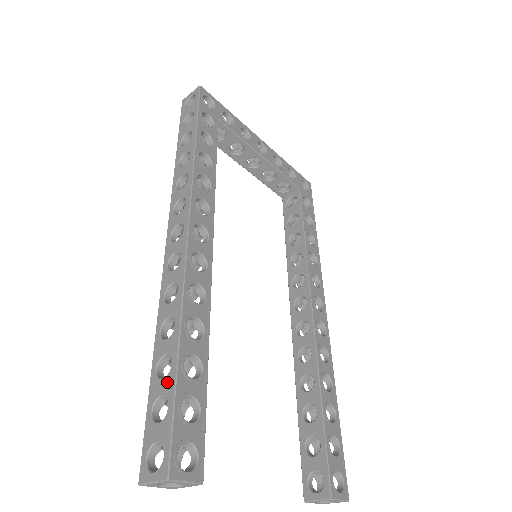
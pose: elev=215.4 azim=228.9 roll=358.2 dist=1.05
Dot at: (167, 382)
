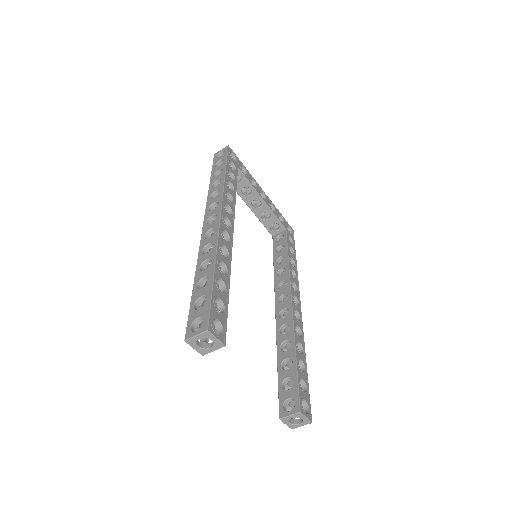
Dot at: (206, 289)
